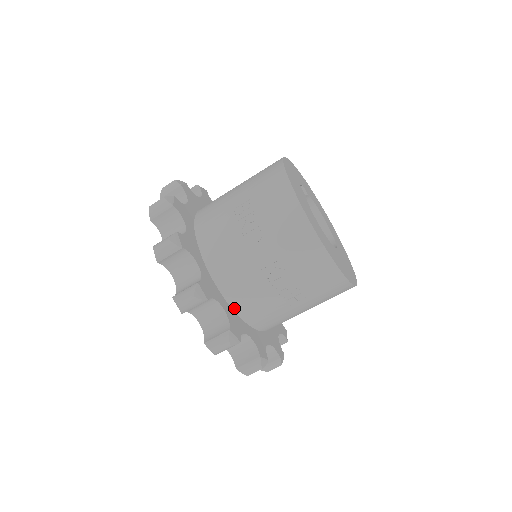
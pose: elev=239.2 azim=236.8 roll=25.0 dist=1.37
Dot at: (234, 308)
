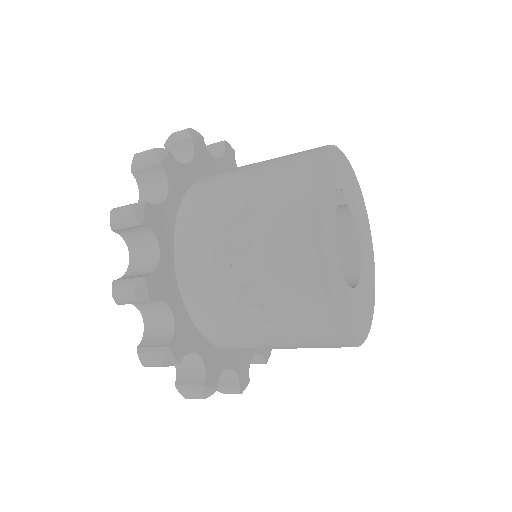
Dot at: (192, 317)
